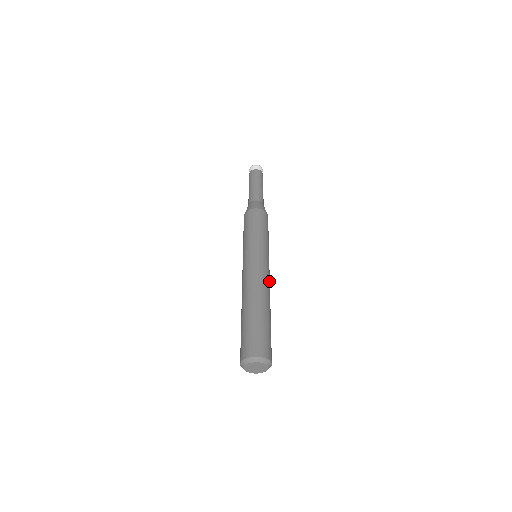
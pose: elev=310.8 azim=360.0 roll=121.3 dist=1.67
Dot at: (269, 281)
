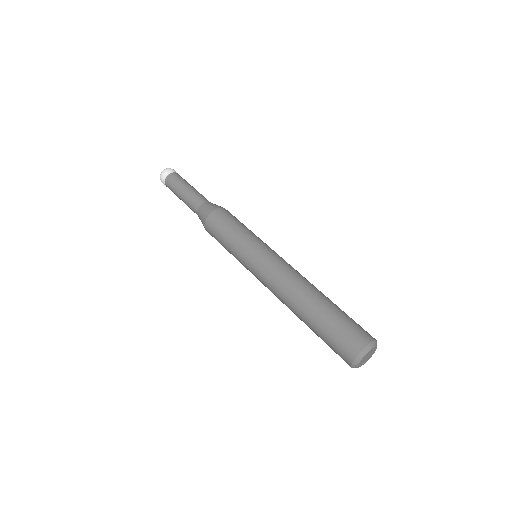
Dot at: occluded
